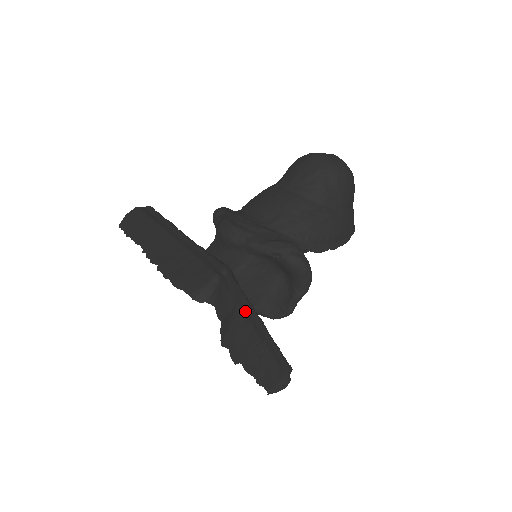
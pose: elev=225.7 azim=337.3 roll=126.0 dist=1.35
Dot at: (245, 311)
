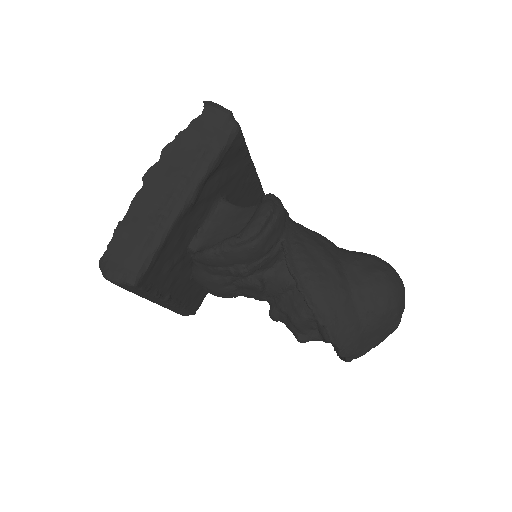
Dot at: (202, 161)
